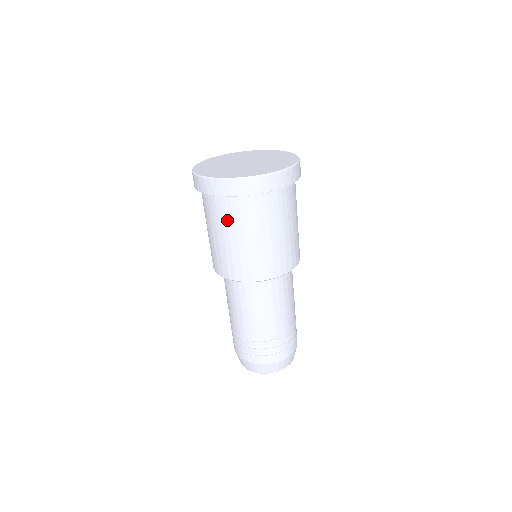
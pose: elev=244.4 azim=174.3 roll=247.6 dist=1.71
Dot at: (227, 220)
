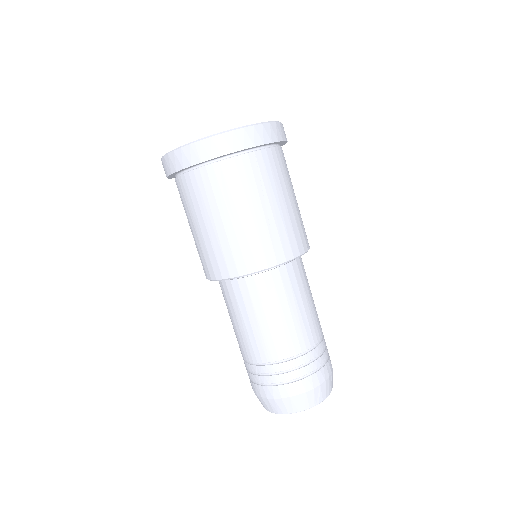
Dot at: (184, 205)
